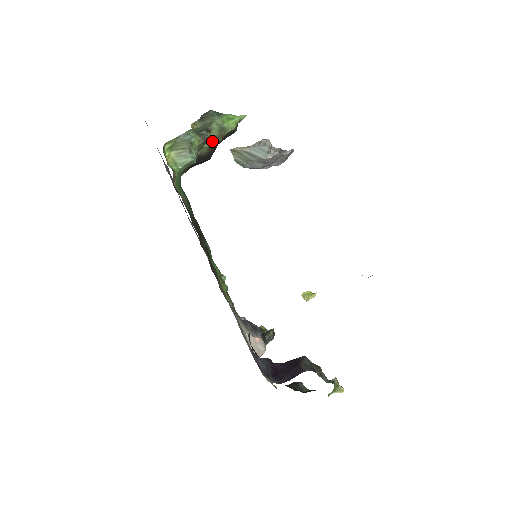
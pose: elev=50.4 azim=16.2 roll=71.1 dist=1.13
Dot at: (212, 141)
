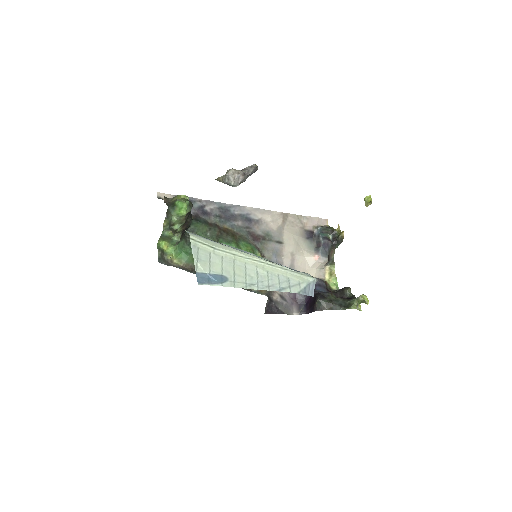
Dot at: (179, 227)
